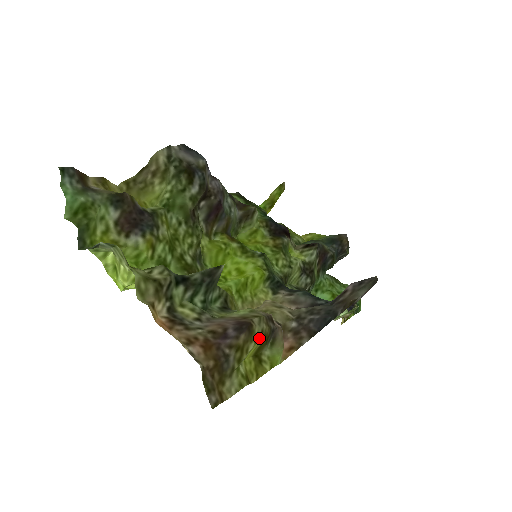
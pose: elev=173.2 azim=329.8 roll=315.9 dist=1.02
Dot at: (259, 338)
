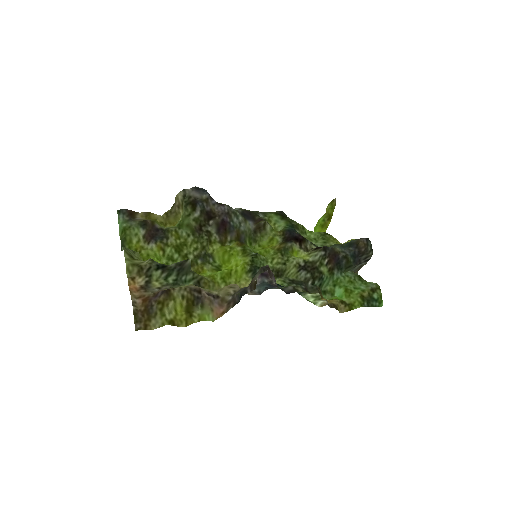
Dot at: (180, 300)
